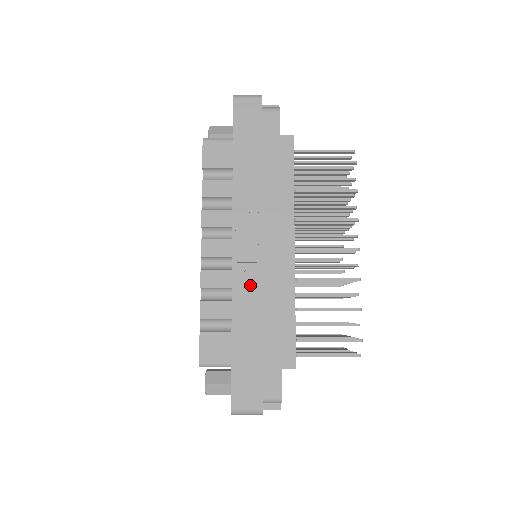
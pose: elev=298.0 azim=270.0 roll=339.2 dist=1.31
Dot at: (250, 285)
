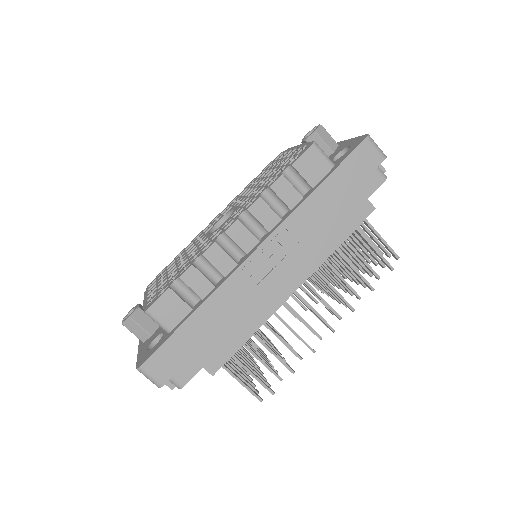
Dot at: (241, 290)
